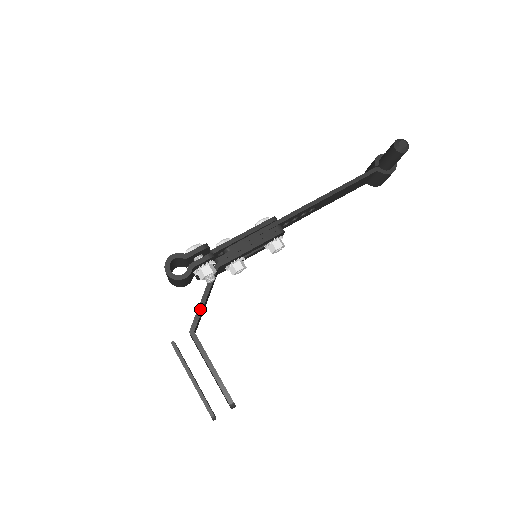
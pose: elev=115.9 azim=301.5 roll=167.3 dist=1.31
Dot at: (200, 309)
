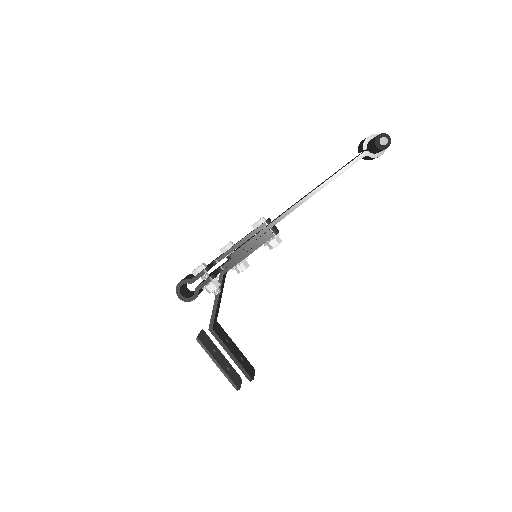
Dot at: (214, 311)
